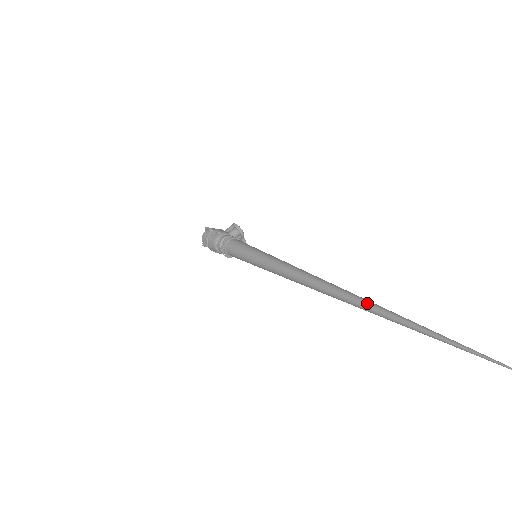
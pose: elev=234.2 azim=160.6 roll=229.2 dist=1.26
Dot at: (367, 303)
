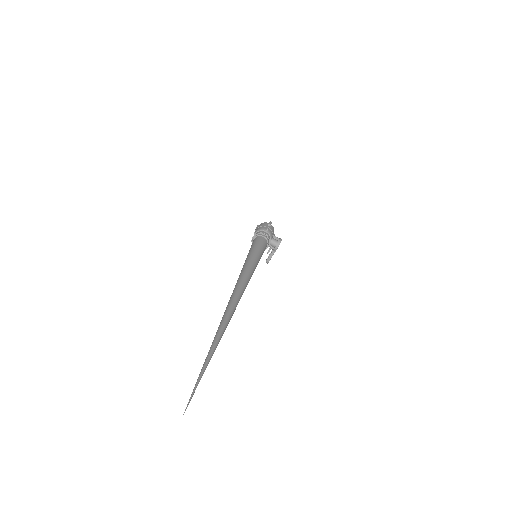
Dot at: (228, 316)
